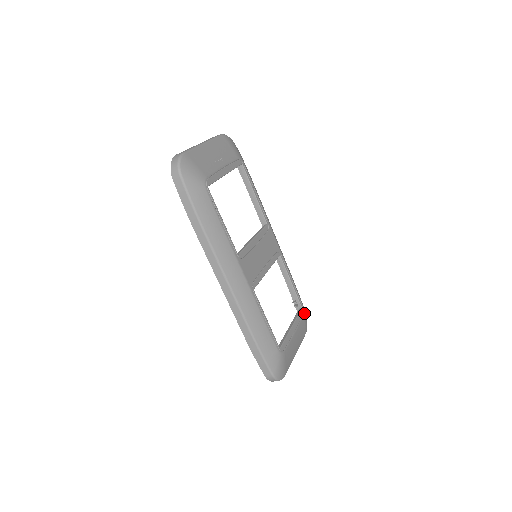
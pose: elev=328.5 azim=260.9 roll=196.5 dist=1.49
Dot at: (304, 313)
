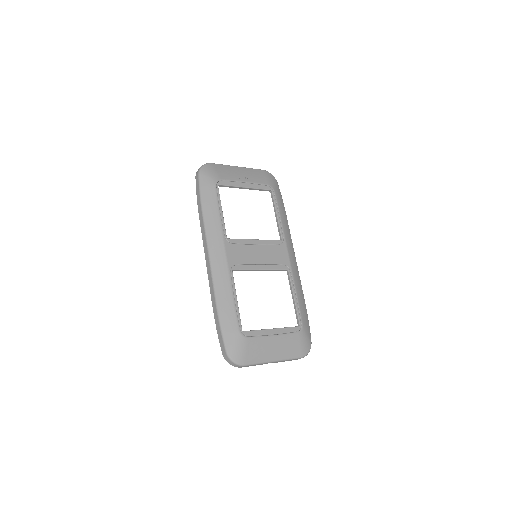
Dot at: (302, 333)
